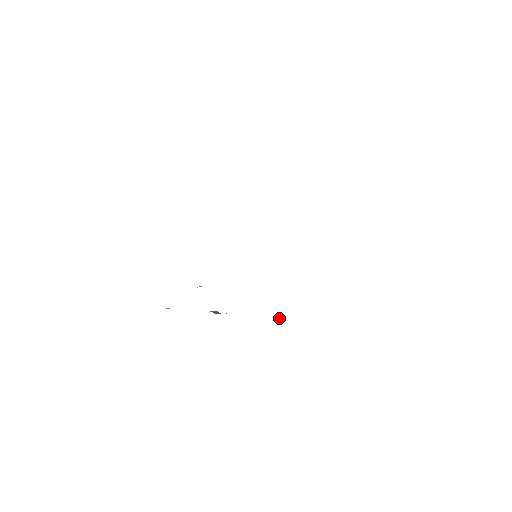
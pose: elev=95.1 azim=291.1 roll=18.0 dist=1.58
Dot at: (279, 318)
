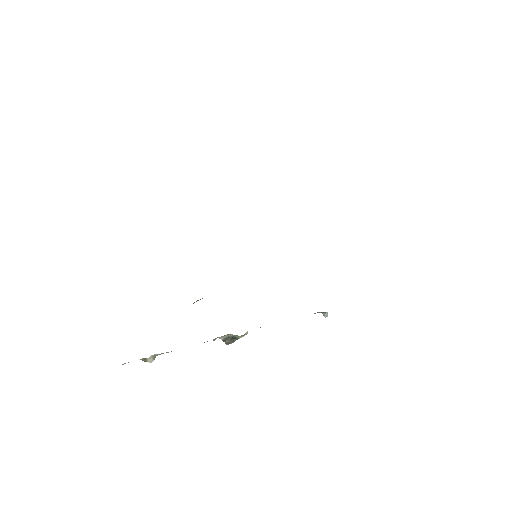
Dot at: (322, 313)
